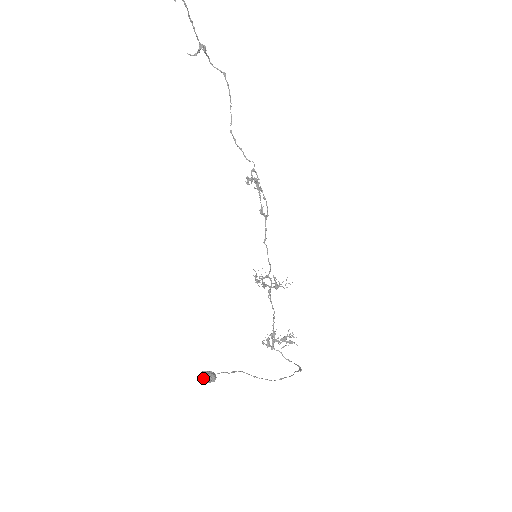
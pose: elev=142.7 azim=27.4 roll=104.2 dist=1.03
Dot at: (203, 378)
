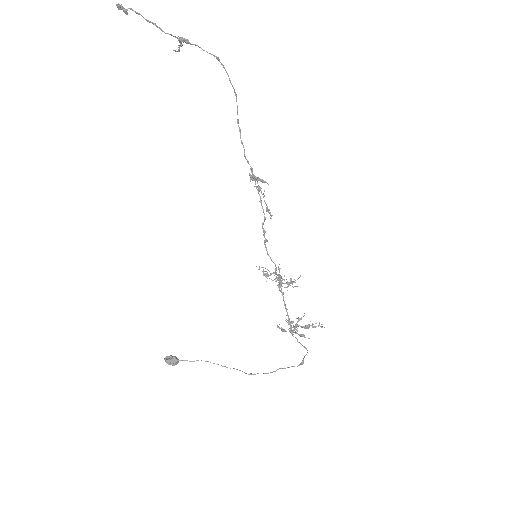
Dot at: (165, 361)
